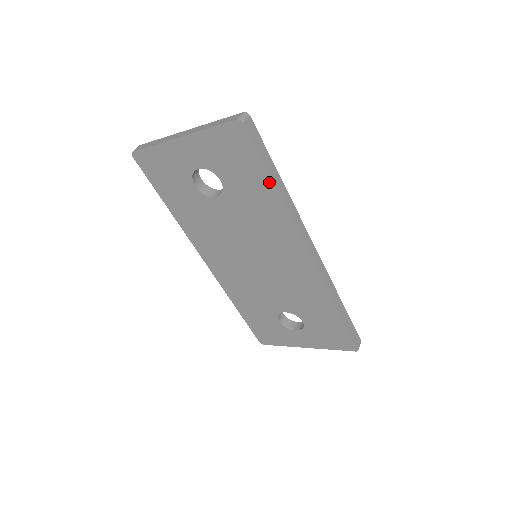
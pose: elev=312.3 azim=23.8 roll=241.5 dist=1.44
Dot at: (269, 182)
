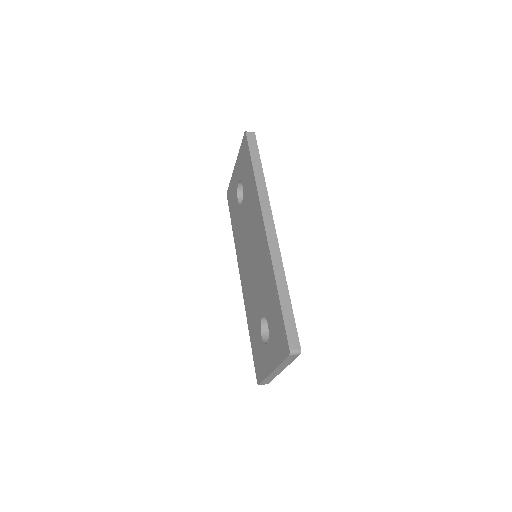
Dot at: (252, 169)
